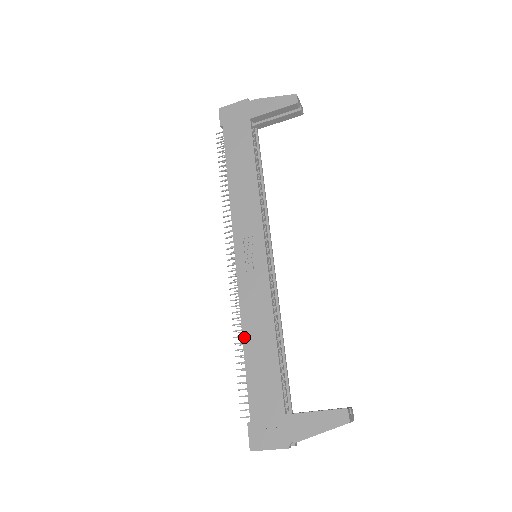
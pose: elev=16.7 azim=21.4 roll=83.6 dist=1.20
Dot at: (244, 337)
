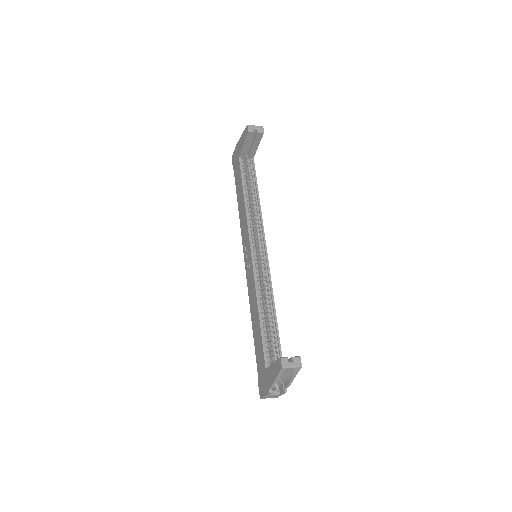
Dot at: (251, 318)
